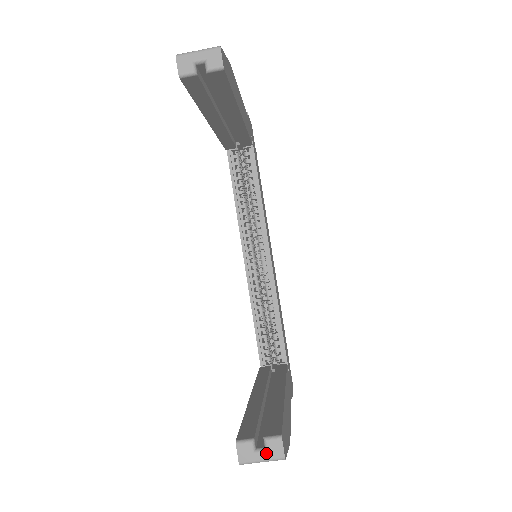
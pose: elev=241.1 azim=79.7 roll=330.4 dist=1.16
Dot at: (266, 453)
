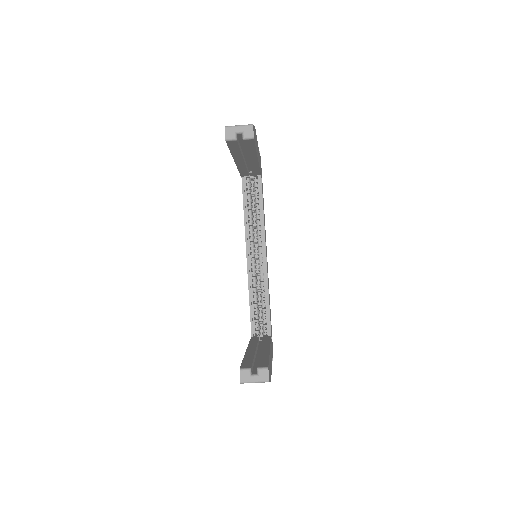
Dot at: (258, 377)
